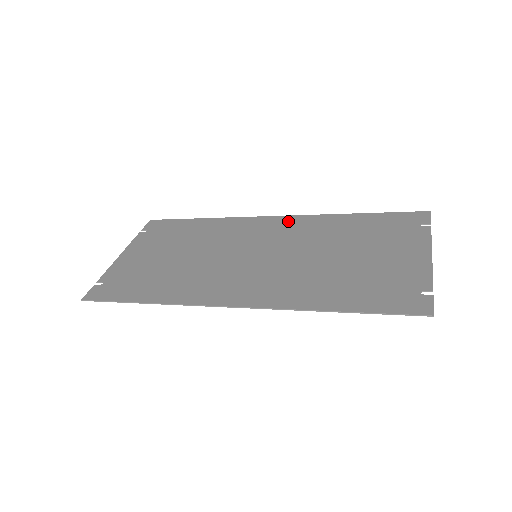
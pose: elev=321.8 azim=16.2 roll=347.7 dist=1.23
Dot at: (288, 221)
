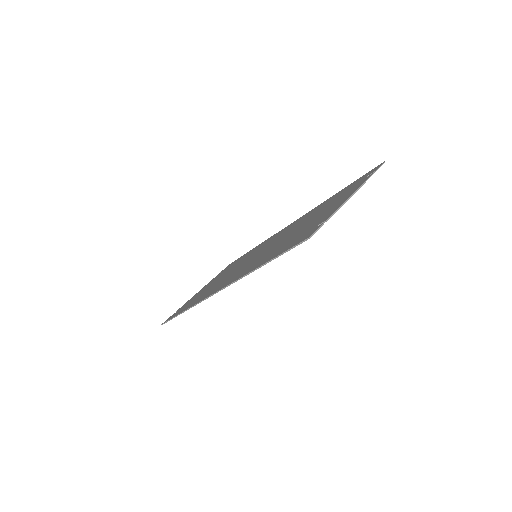
Dot at: (293, 223)
